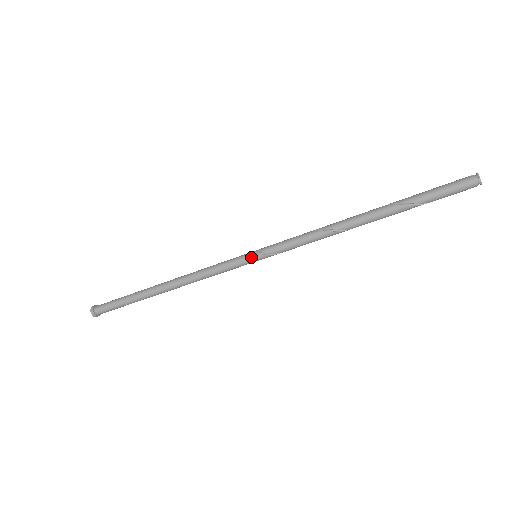
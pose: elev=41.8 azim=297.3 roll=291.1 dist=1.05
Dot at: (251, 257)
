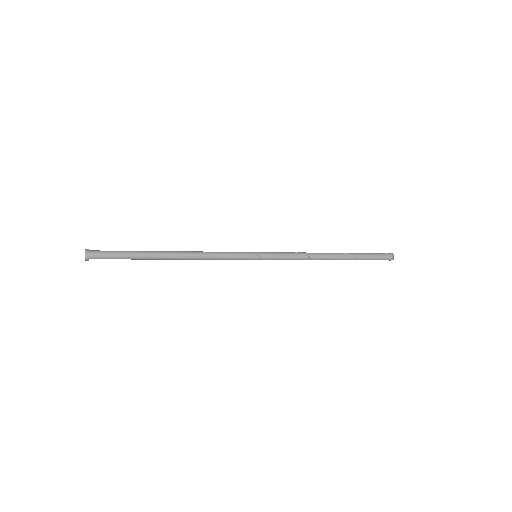
Dot at: (255, 258)
